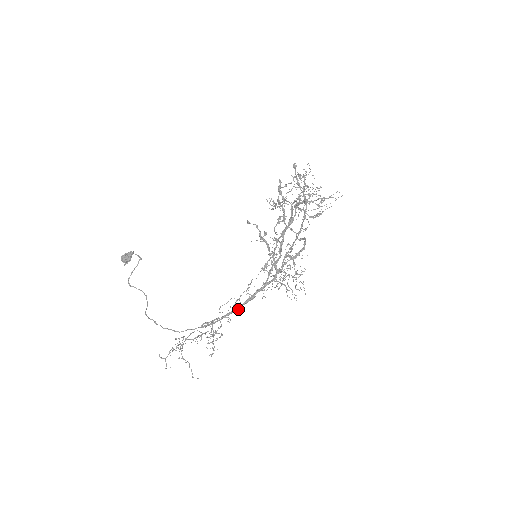
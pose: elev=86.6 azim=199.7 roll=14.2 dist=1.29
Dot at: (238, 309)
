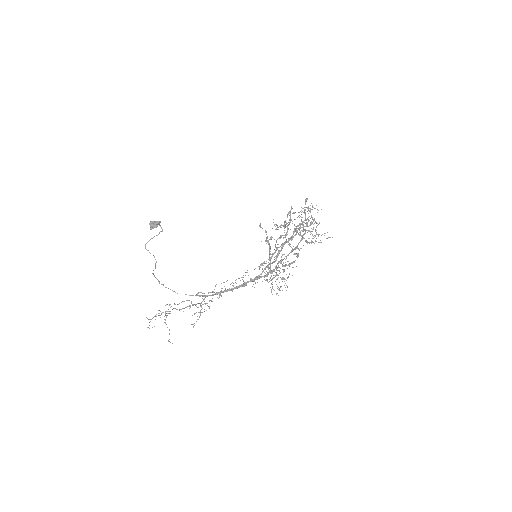
Dot at: (230, 290)
